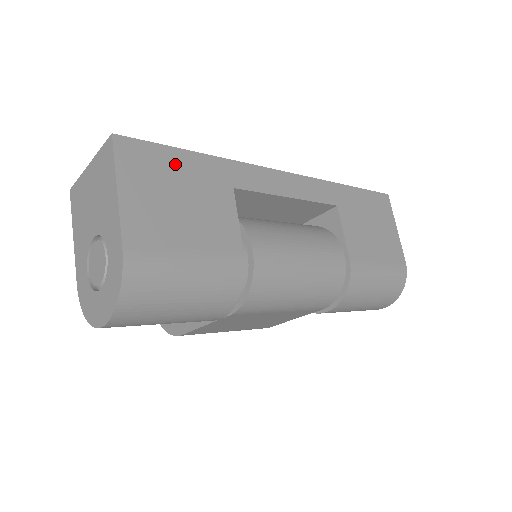
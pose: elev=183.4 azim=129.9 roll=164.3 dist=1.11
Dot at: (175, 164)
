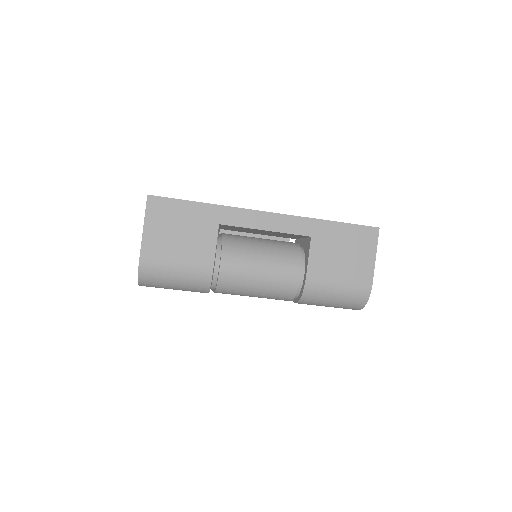
Dot at: (182, 210)
